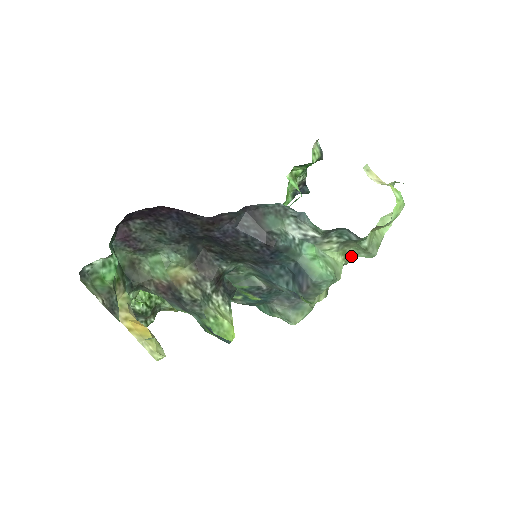
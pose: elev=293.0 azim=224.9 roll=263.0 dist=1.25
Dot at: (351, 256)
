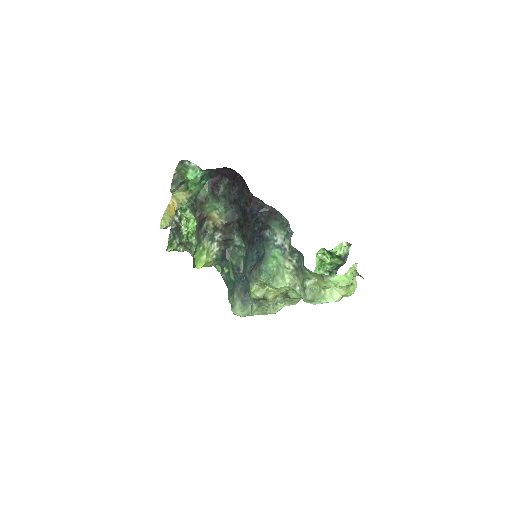
Dot at: (295, 288)
